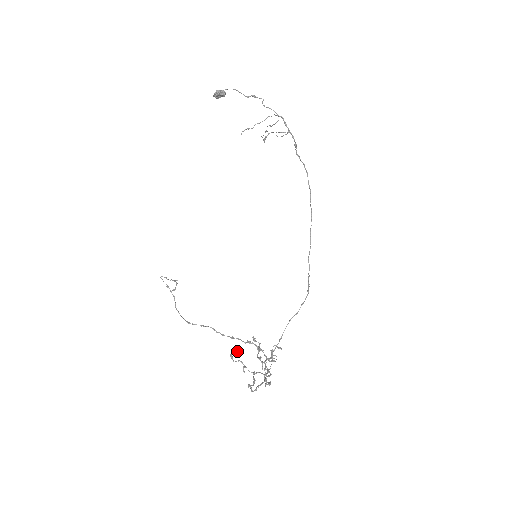
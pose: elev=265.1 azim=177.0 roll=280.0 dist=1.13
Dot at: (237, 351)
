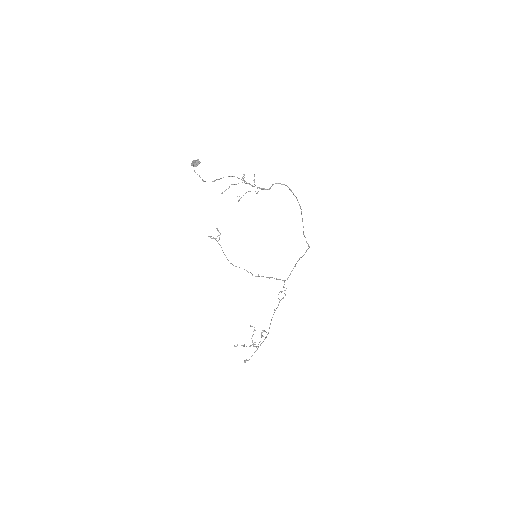
Dot at: (237, 344)
